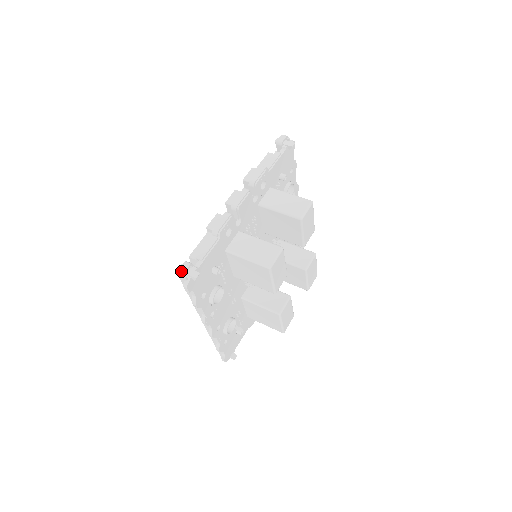
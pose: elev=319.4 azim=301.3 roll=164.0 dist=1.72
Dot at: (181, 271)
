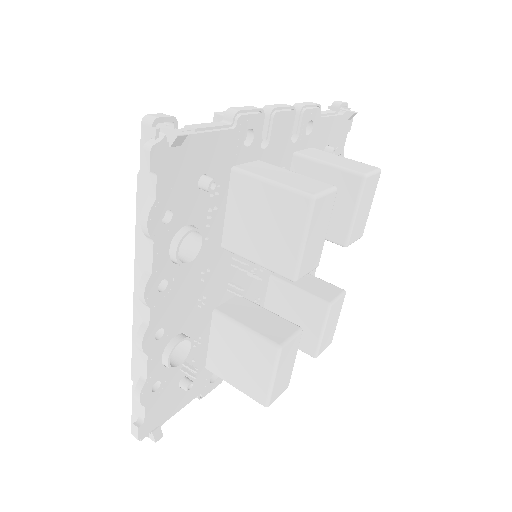
Dot at: (152, 115)
